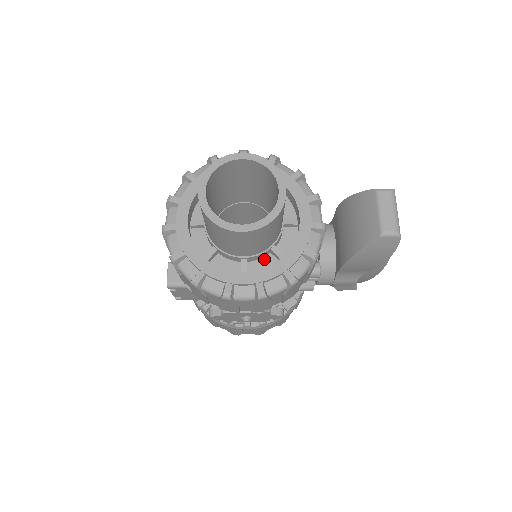
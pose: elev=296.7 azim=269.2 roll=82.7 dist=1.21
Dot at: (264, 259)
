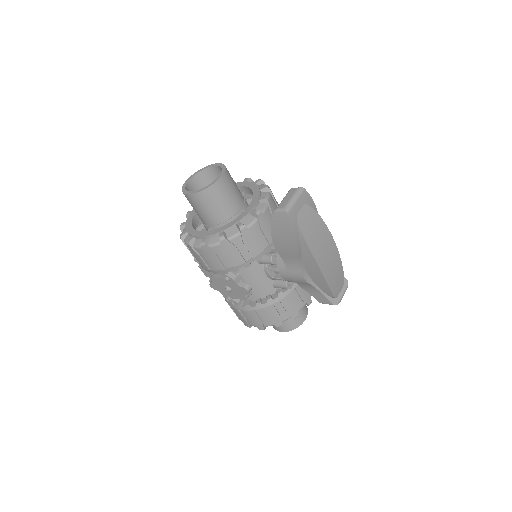
Dot at: occluded
